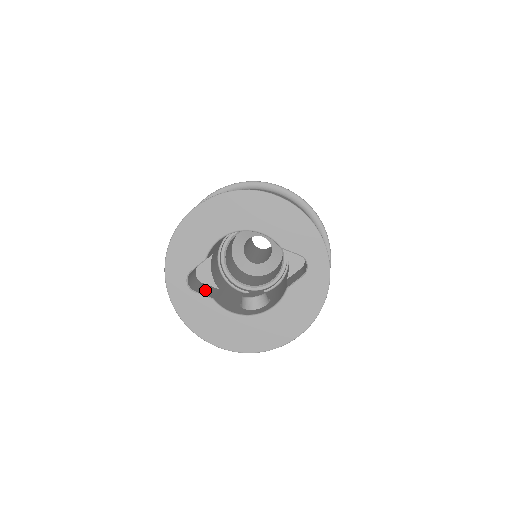
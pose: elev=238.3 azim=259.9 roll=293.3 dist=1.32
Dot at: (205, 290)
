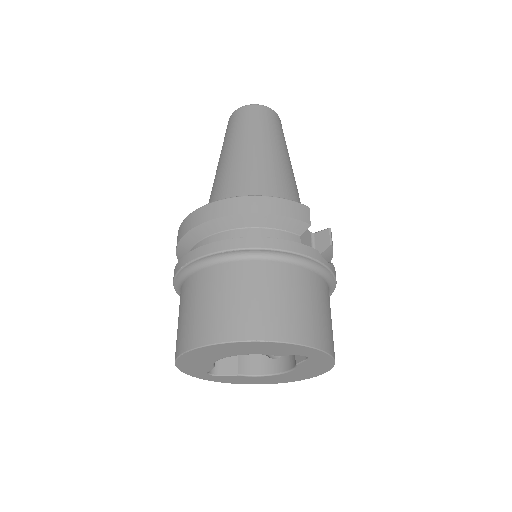
Dot at: (227, 360)
